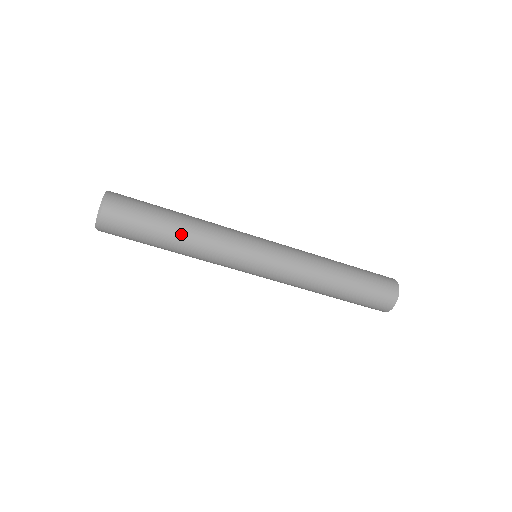
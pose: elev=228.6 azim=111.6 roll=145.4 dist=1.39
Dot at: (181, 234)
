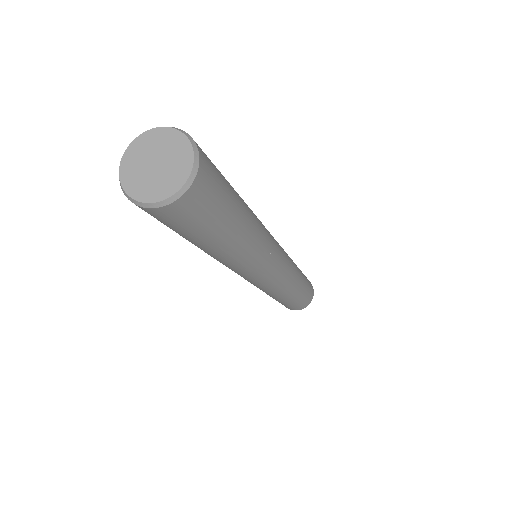
Dot at: (249, 217)
